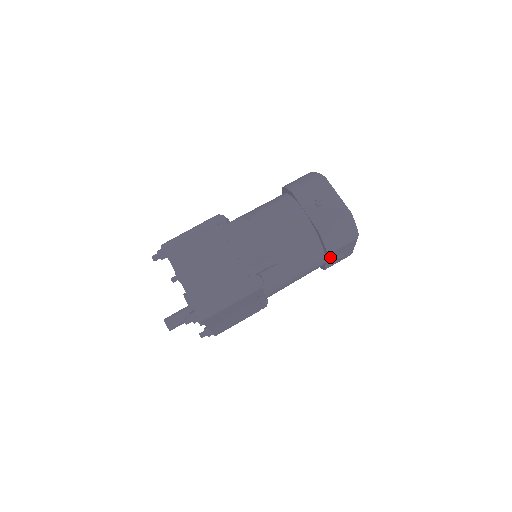
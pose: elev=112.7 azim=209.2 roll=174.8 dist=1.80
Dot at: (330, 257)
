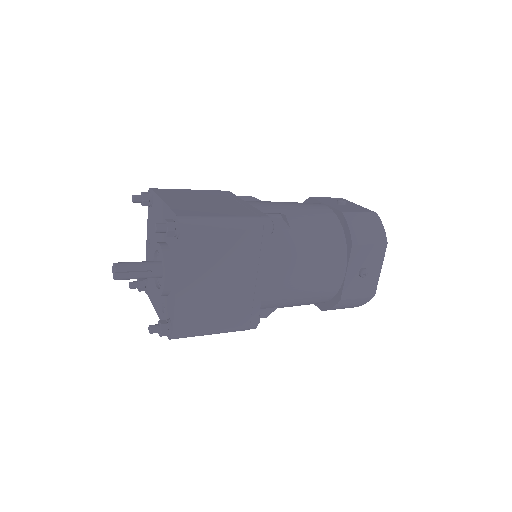
Dot at: (353, 260)
